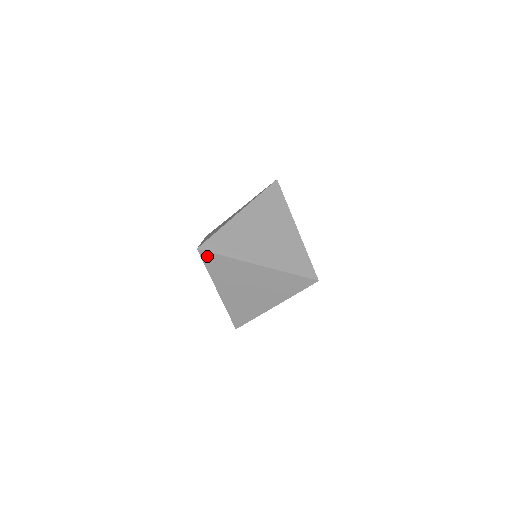
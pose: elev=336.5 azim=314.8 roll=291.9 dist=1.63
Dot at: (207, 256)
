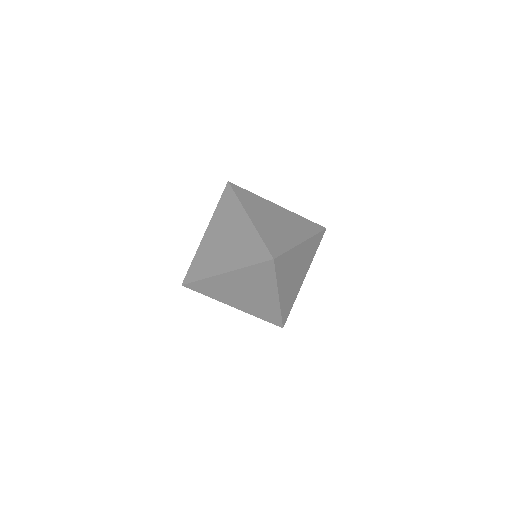
Dot at: (192, 286)
